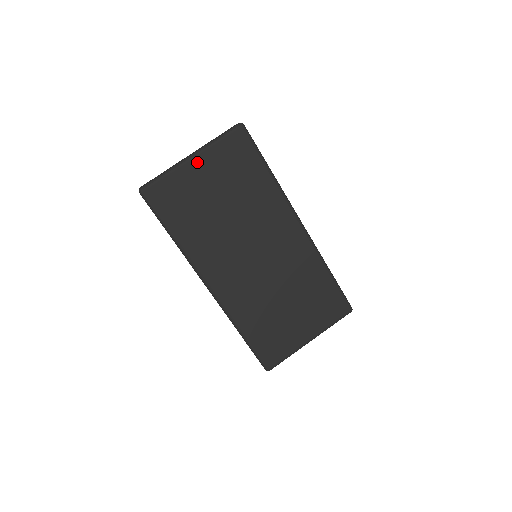
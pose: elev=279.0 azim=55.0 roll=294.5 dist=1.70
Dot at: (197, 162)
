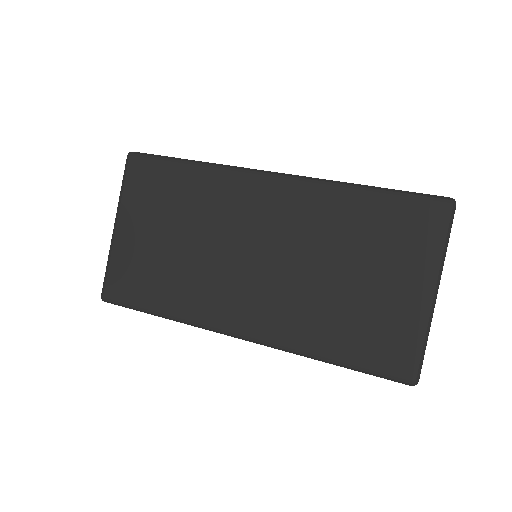
Dot at: (122, 226)
